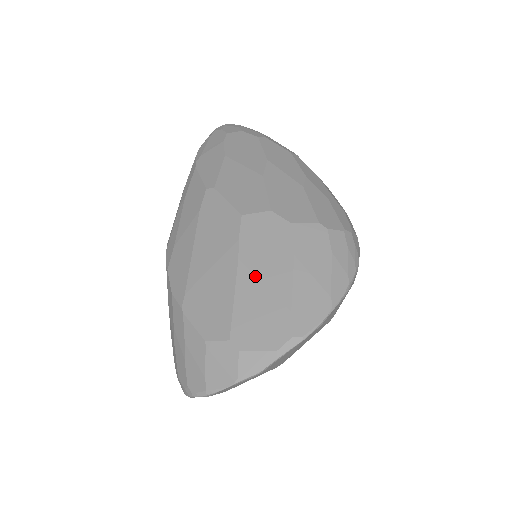
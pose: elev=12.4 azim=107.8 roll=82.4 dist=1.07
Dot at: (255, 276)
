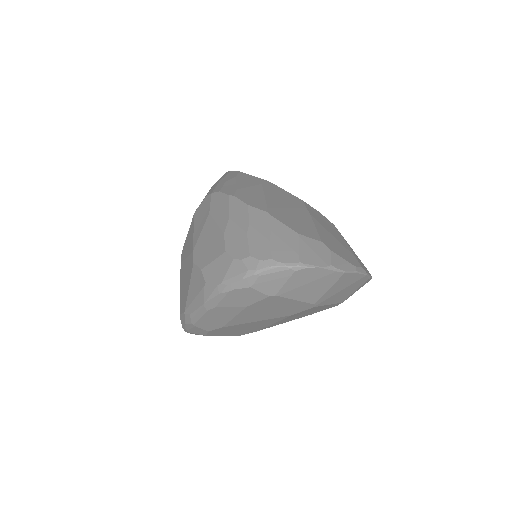
Dot at: (325, 228)
